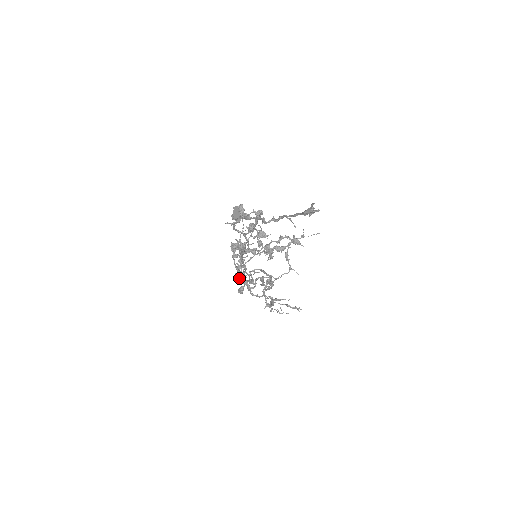
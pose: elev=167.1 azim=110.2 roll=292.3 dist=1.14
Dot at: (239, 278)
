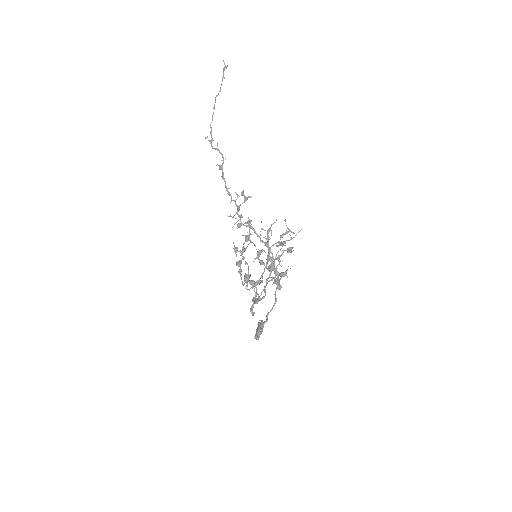
Dot at: occluded
